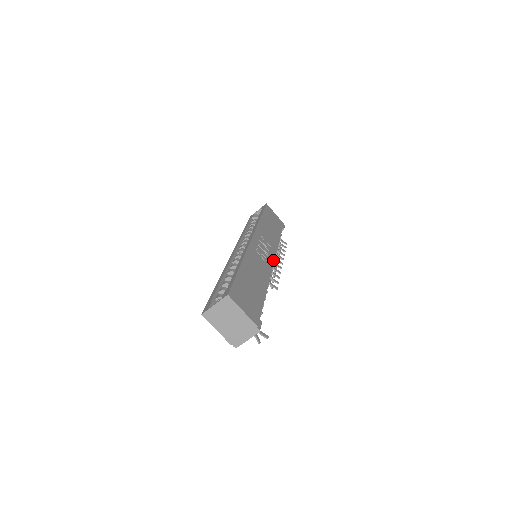
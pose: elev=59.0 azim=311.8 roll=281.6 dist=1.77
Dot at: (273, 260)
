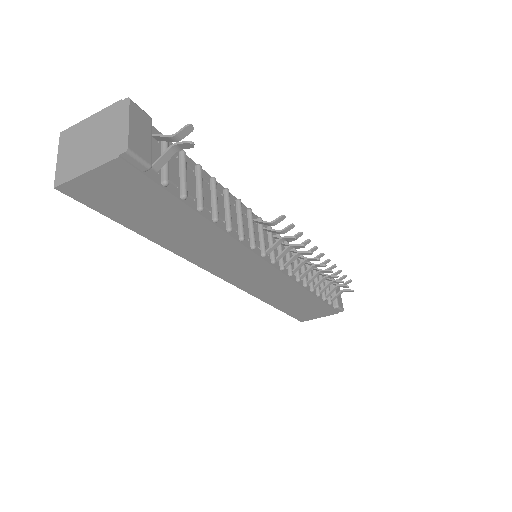
Dot at: (266, 227)
